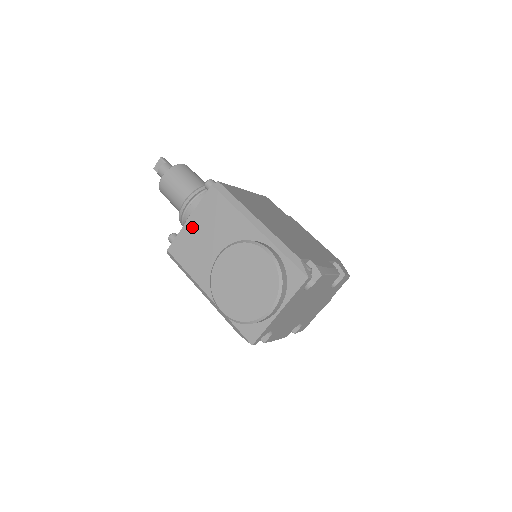
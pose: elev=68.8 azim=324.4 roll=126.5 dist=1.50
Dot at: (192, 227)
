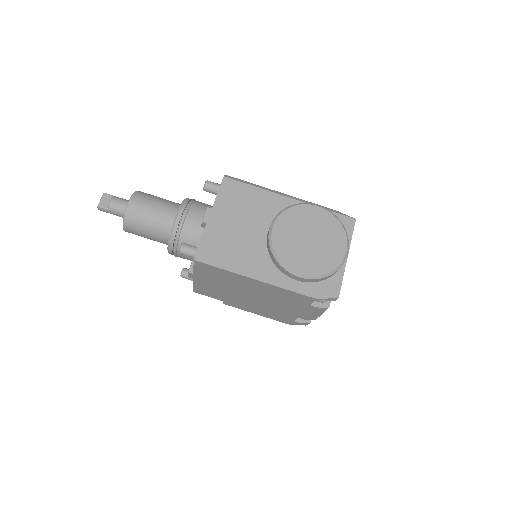
Dot at: (219, 219)
